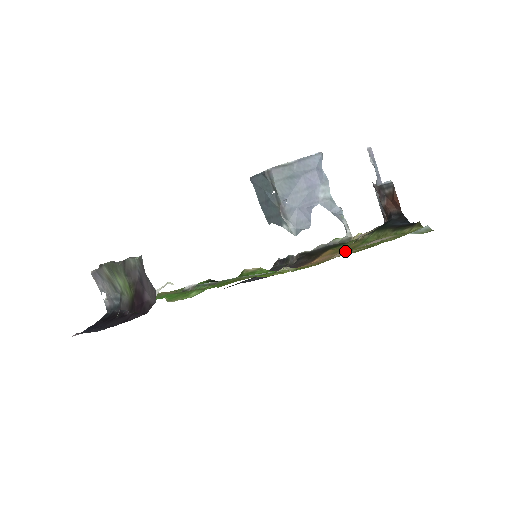
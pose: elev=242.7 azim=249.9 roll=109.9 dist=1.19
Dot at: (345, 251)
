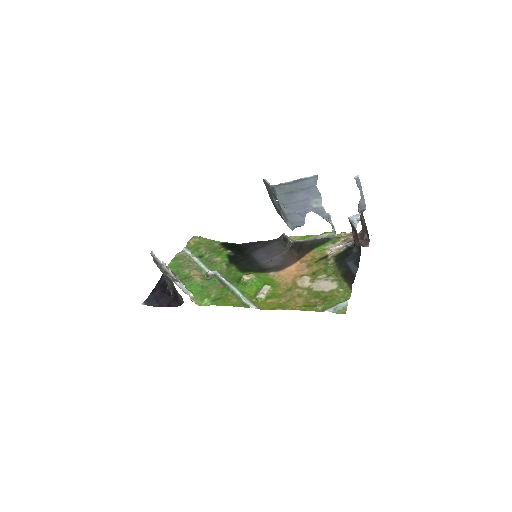
Dot at: (311, 274)
